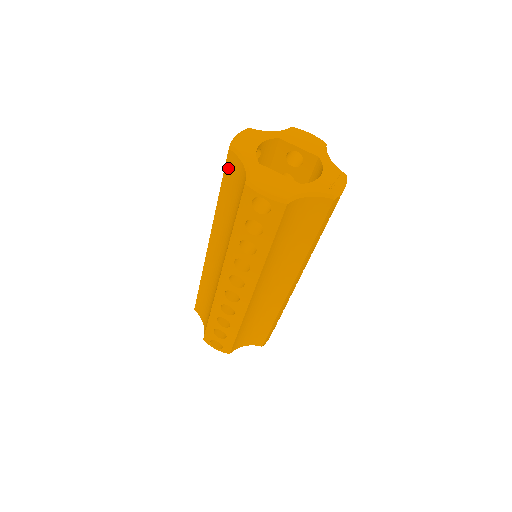
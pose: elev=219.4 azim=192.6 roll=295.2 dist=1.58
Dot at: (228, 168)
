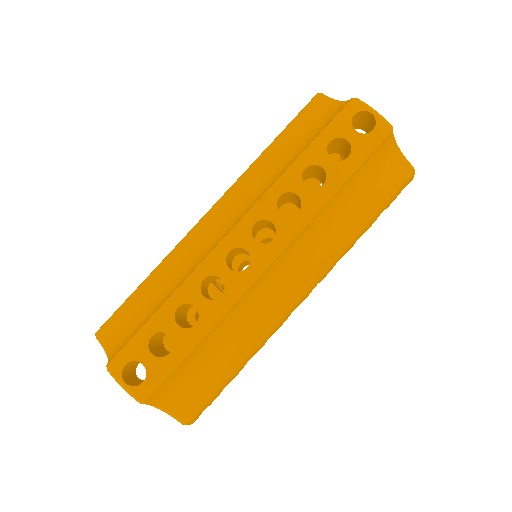
Dot at: (306, 111)
